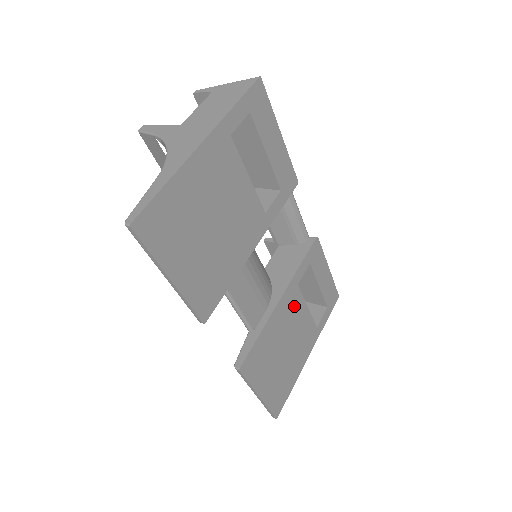
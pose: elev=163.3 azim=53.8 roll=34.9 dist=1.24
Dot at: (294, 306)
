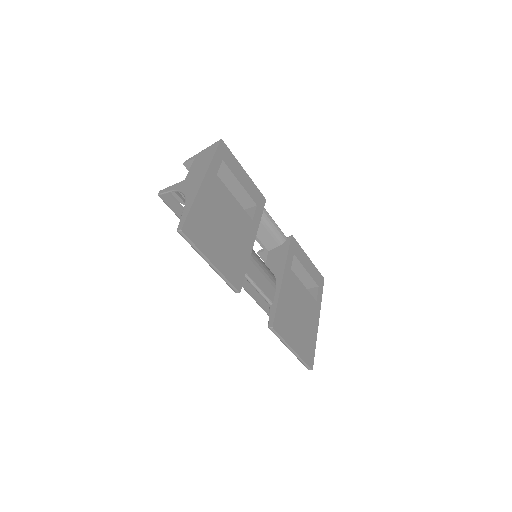
Dot at: (294, 284)
